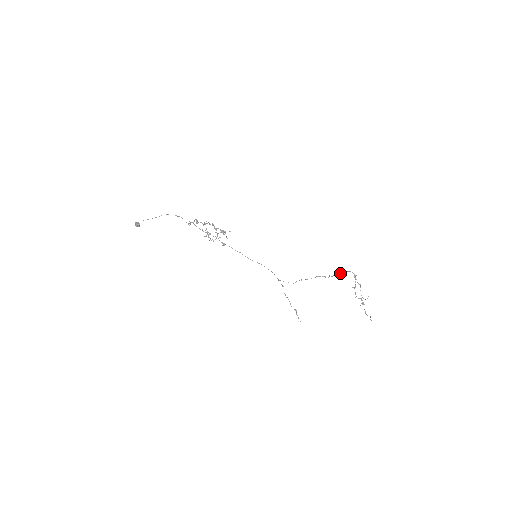
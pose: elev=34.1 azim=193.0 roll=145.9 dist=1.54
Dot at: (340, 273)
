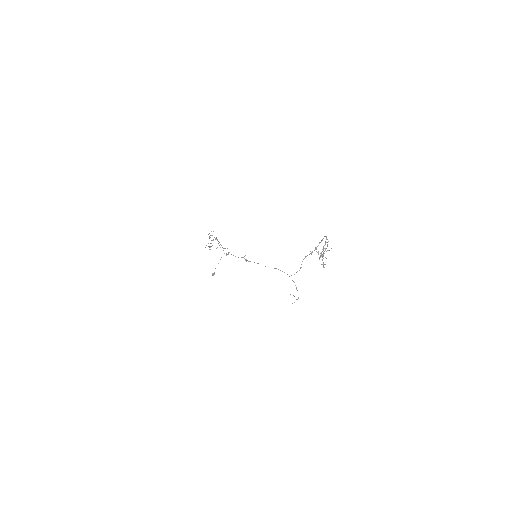
Dot at: occluded
